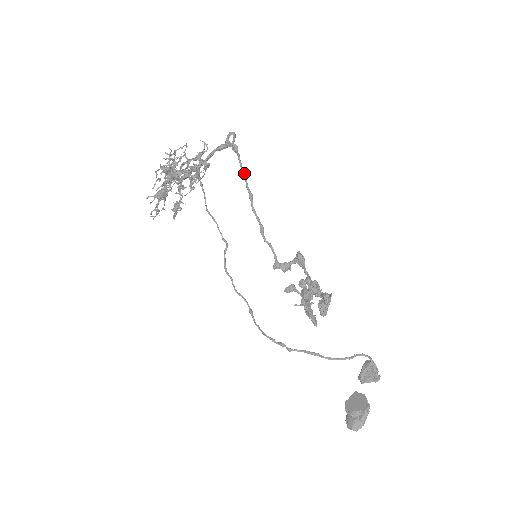
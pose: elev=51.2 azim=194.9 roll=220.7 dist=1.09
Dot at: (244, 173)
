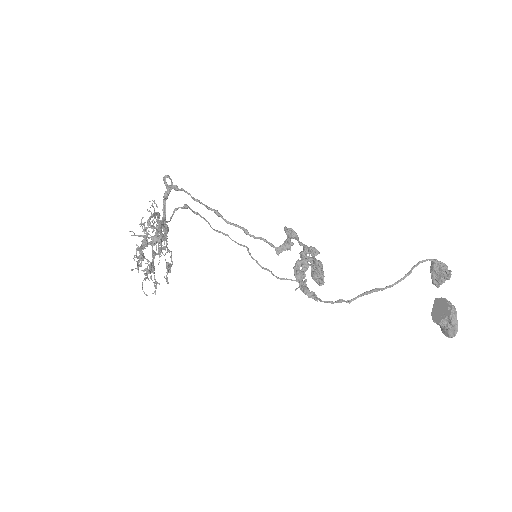
Dot at: (196, 201)
